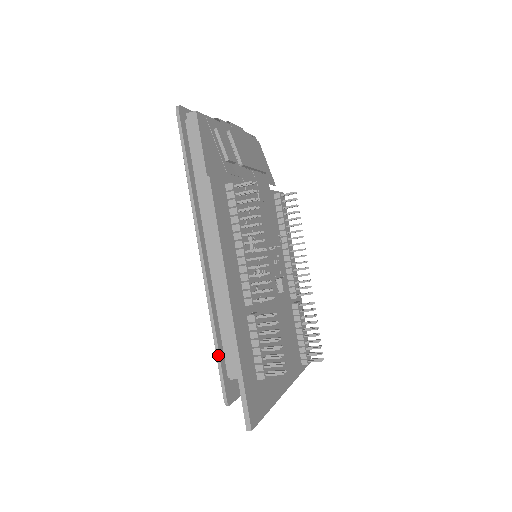
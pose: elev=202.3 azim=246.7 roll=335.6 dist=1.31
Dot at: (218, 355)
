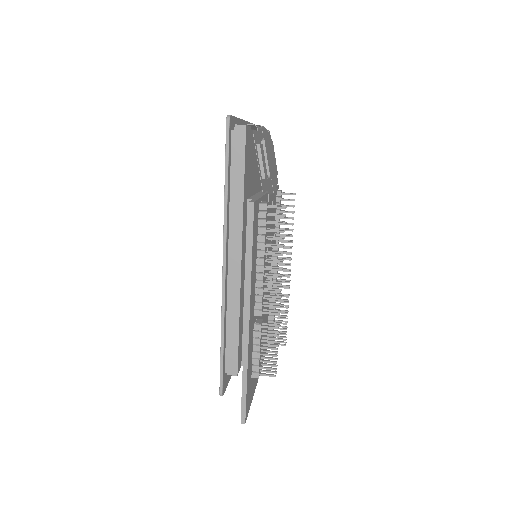
Dot at: (222, 355)
